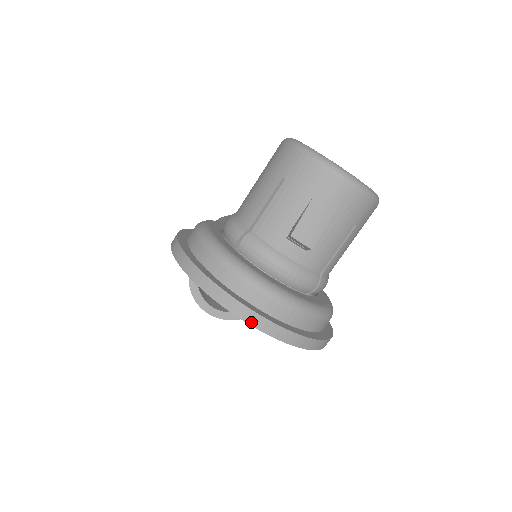
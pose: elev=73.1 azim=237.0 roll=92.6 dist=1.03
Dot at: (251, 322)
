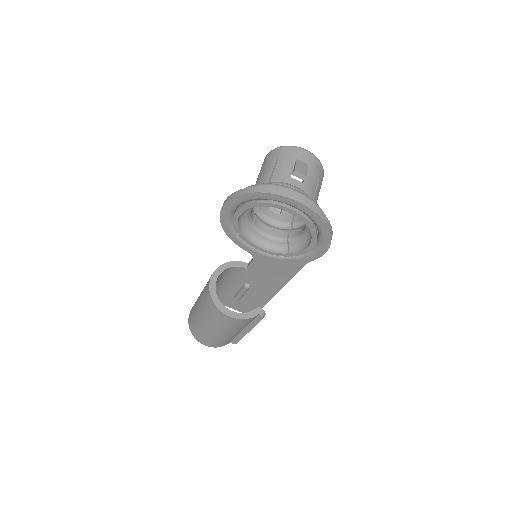
Dot at: (295, 199)
